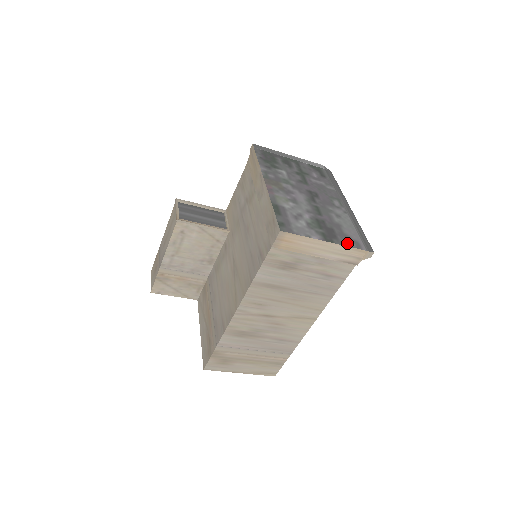
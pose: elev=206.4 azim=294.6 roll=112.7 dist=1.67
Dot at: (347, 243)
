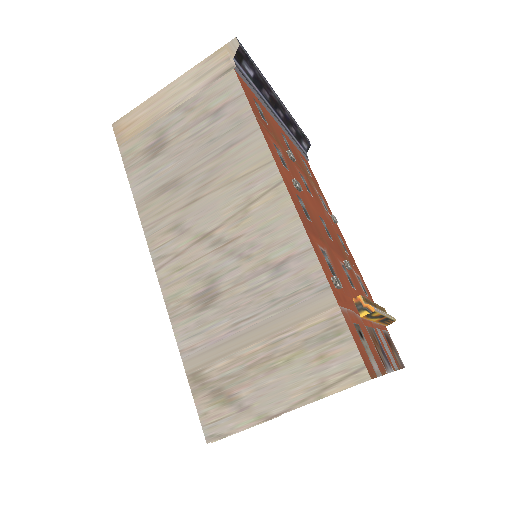
Dot at: occluded
